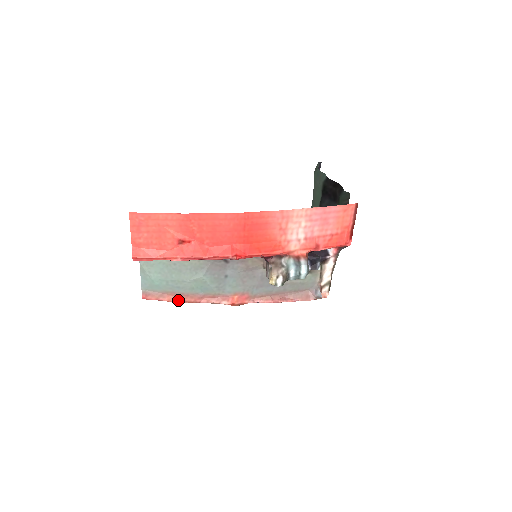
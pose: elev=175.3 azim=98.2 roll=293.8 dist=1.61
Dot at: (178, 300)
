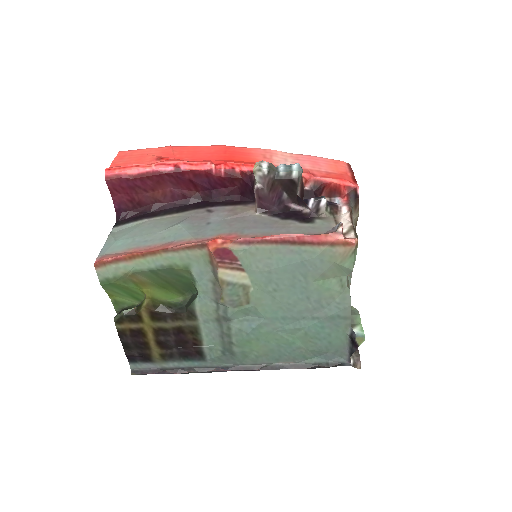
Dot at: (140, 252)
